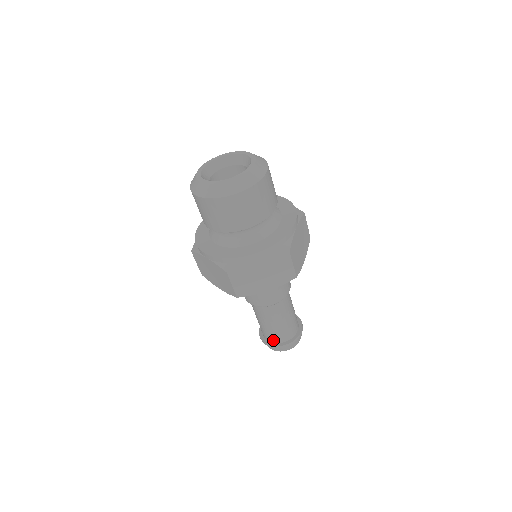
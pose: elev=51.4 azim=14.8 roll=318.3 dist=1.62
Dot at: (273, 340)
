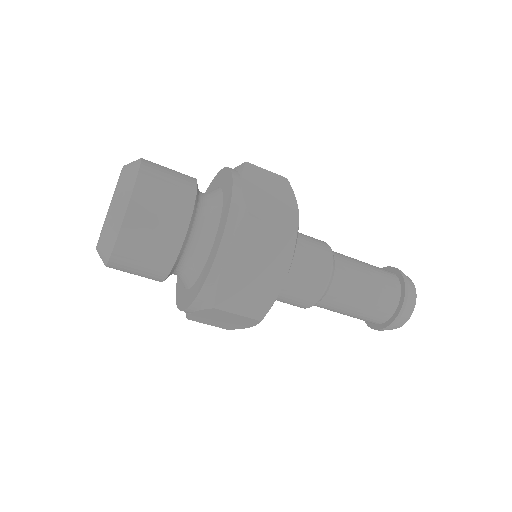
Dot at: occluded
